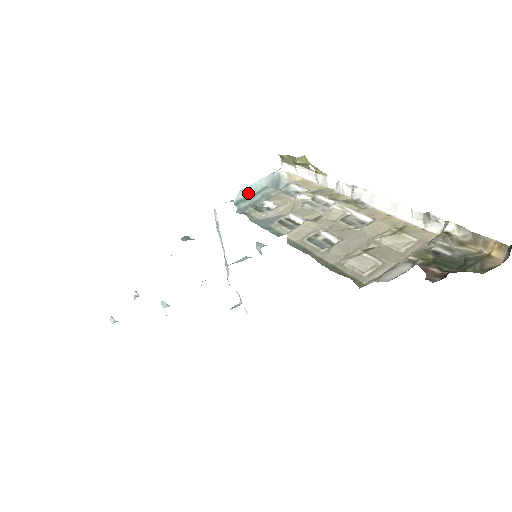
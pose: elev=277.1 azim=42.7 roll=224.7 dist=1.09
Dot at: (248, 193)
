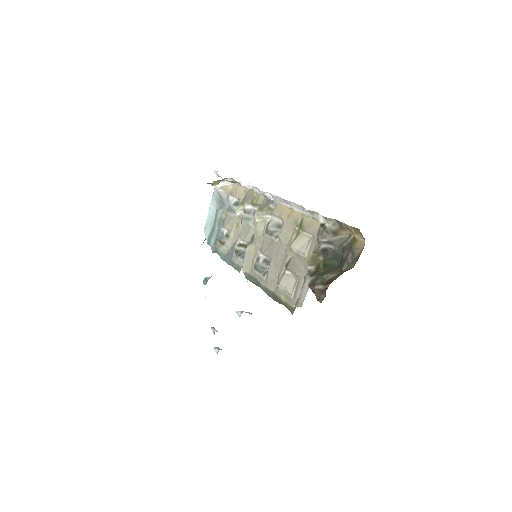
Dot at: (210, 226)
